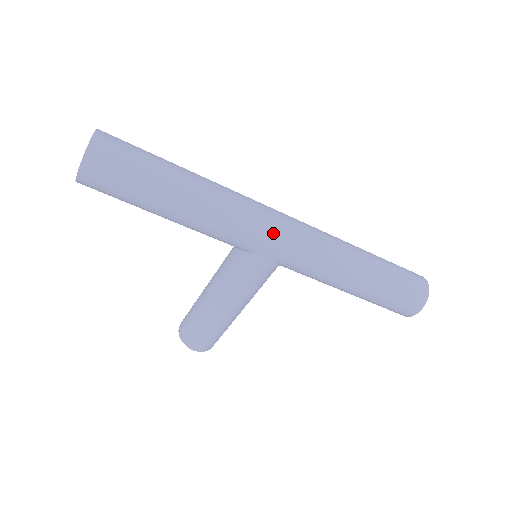
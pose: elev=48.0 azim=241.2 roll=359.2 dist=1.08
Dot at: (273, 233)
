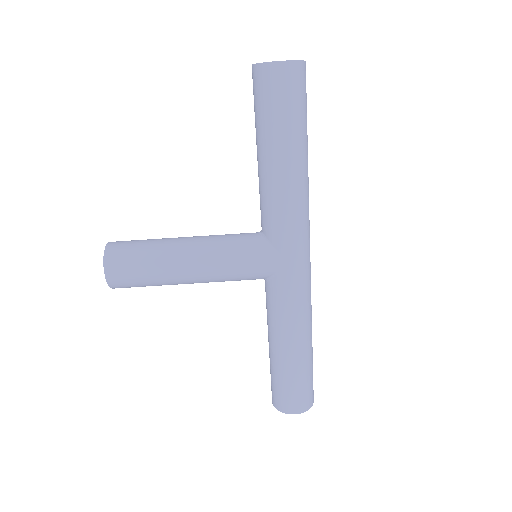
Dot at: (304, 251)
